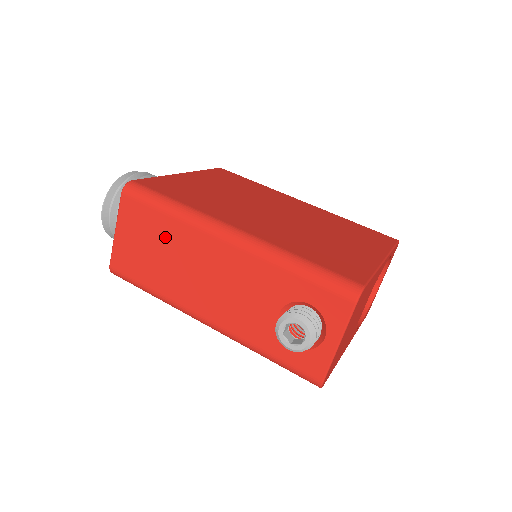
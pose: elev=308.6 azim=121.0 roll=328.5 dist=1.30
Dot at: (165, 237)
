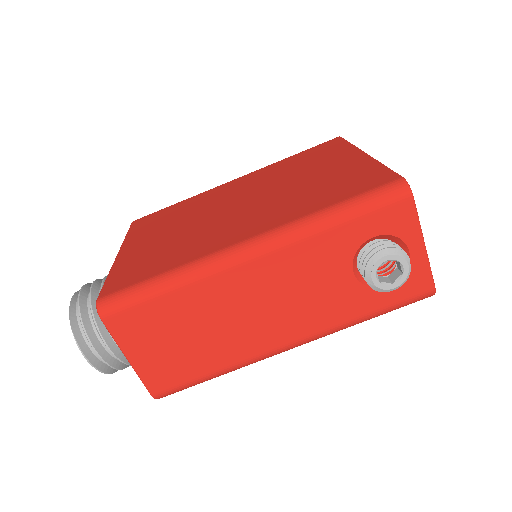
Dot at: (186, 314)
